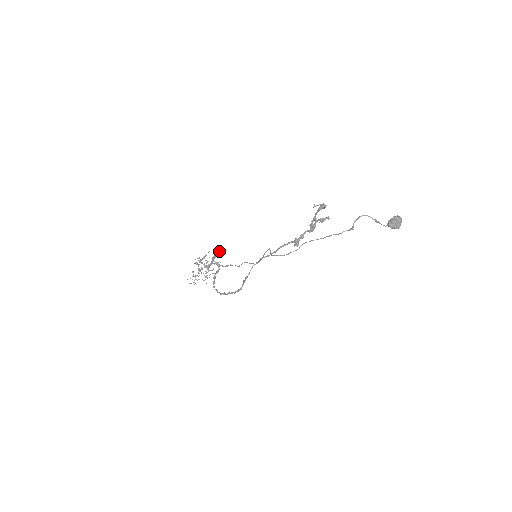
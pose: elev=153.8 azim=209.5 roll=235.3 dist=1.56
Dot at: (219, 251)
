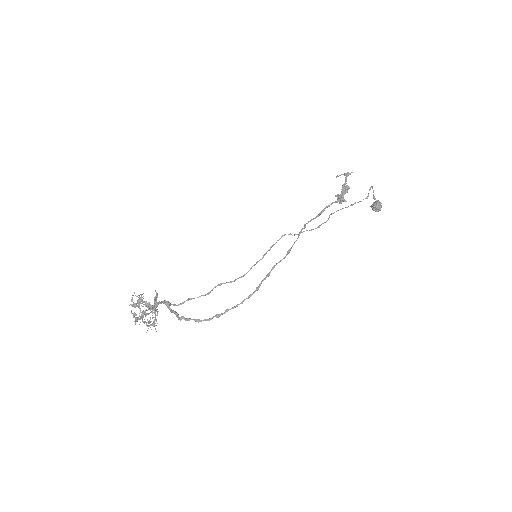
Dot at: (157, 293)
